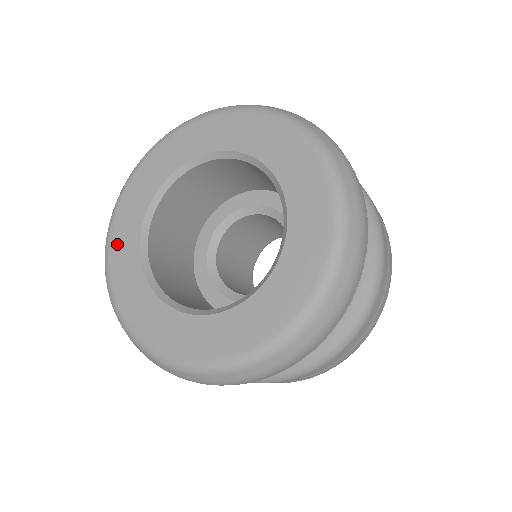
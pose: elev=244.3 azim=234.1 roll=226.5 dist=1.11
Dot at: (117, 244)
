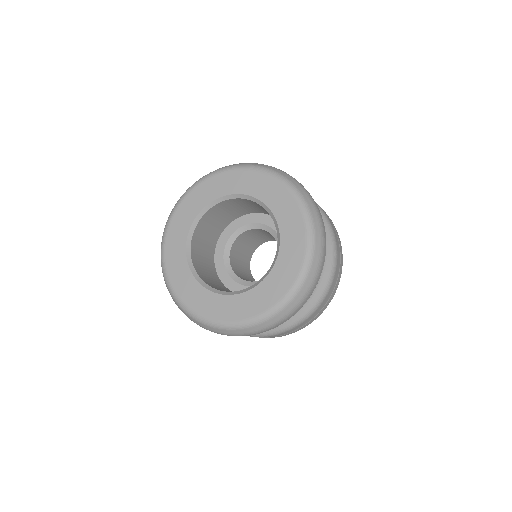
Dot at: (172, 234)
